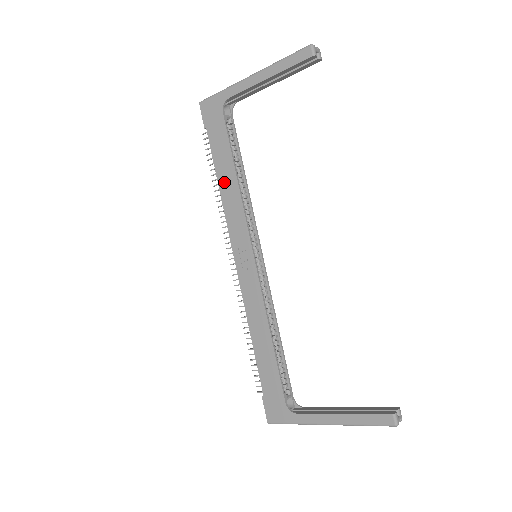
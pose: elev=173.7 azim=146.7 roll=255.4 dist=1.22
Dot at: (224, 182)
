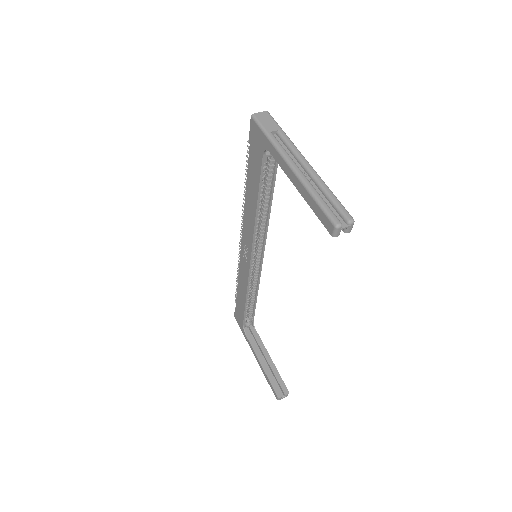
Dot at: (249, 198)
